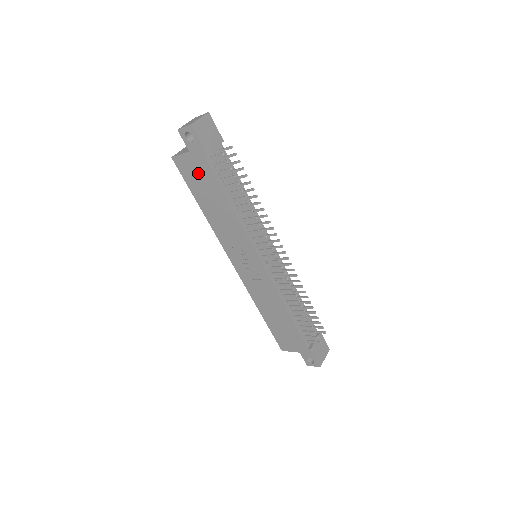
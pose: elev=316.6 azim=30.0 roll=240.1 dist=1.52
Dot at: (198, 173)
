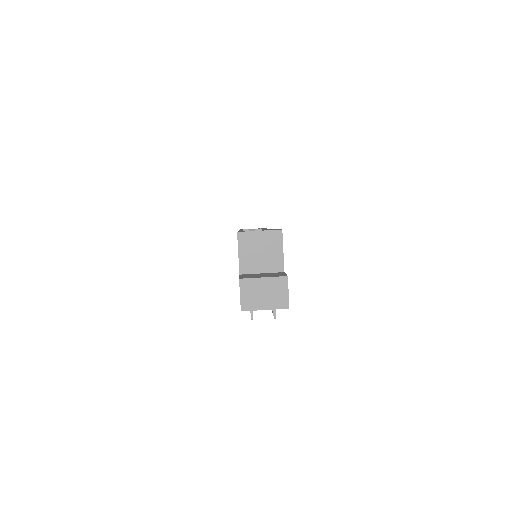
Dot at: occluded
